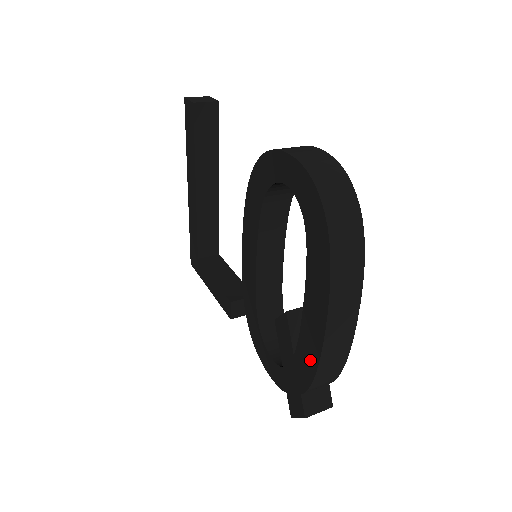
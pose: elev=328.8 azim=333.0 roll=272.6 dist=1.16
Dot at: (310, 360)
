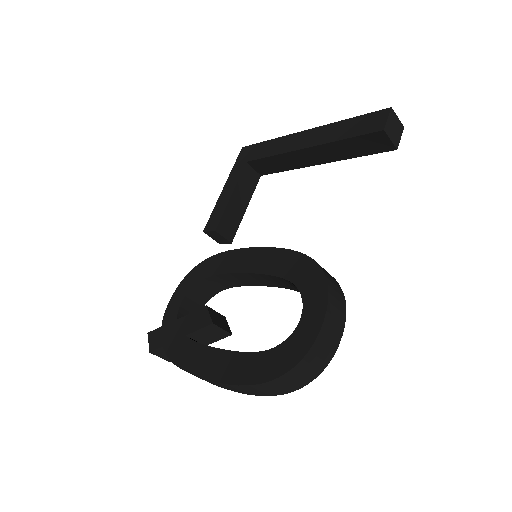
Dot at: (184, 359)
